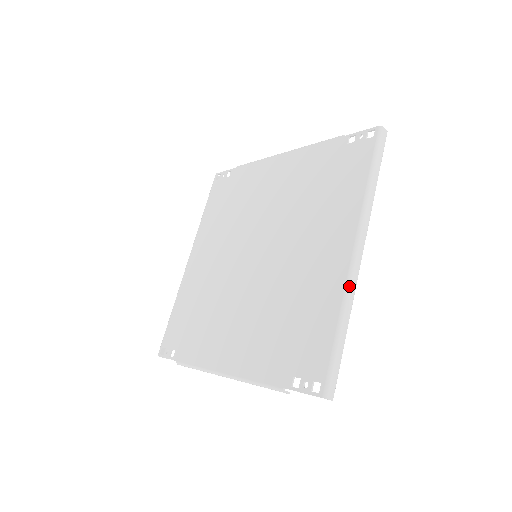
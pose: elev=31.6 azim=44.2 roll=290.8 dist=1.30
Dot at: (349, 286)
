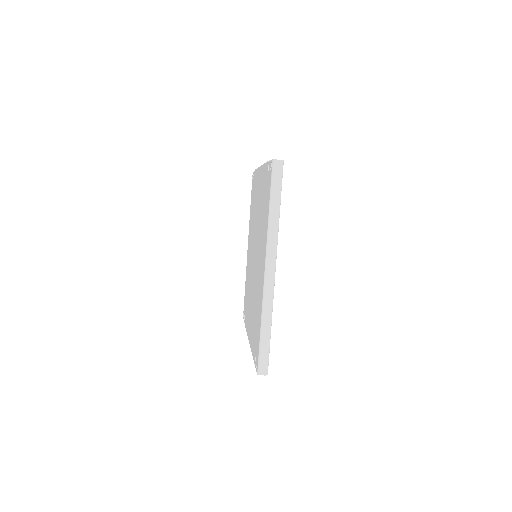
Dot at: (264, 298)
